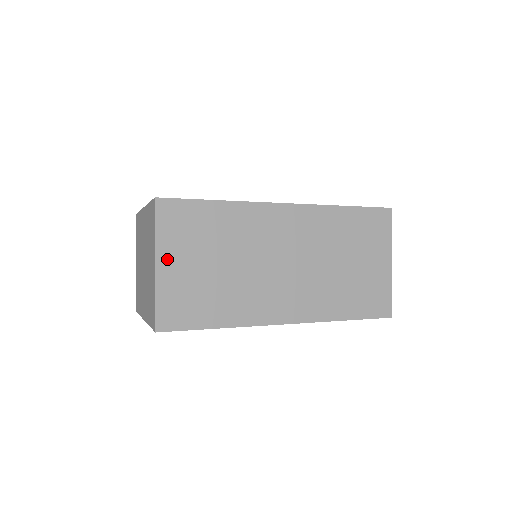
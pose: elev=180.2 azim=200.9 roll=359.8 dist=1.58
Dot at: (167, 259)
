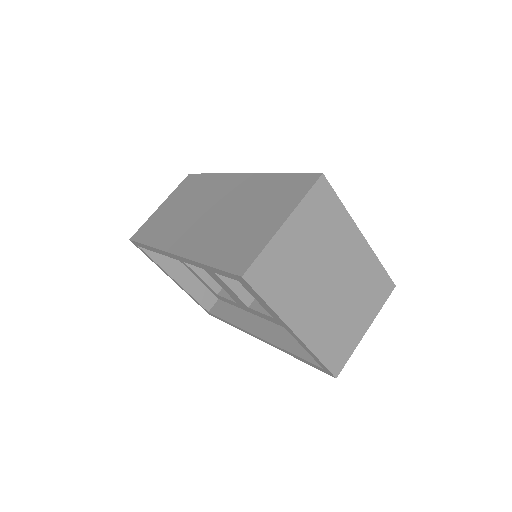
Dot at: (166, 203)
